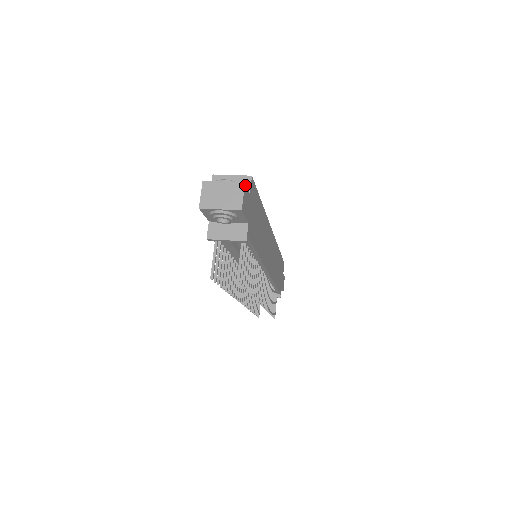
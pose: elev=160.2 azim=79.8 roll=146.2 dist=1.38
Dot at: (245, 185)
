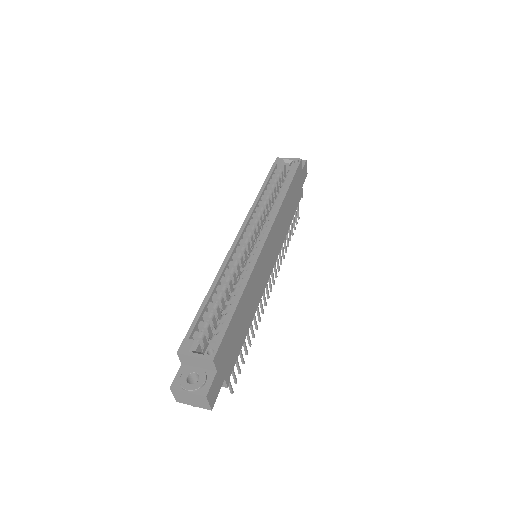
Dot at: (207, 394)
